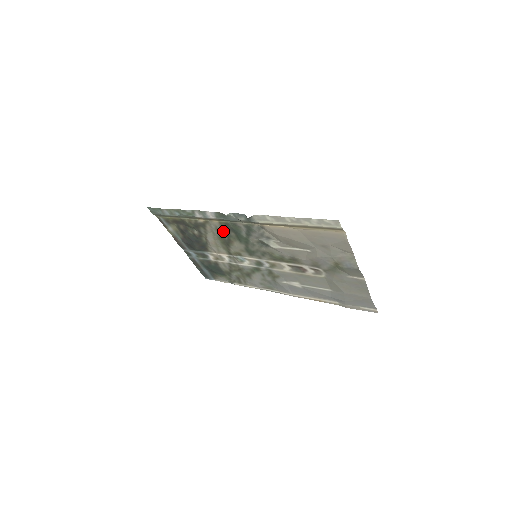
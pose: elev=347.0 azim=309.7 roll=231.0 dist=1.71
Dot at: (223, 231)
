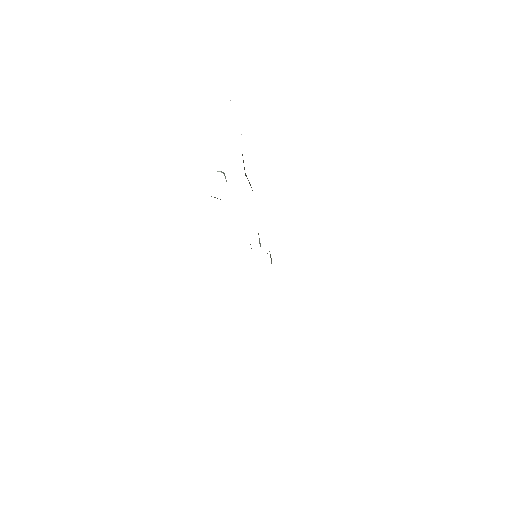
Dot at: occluded
